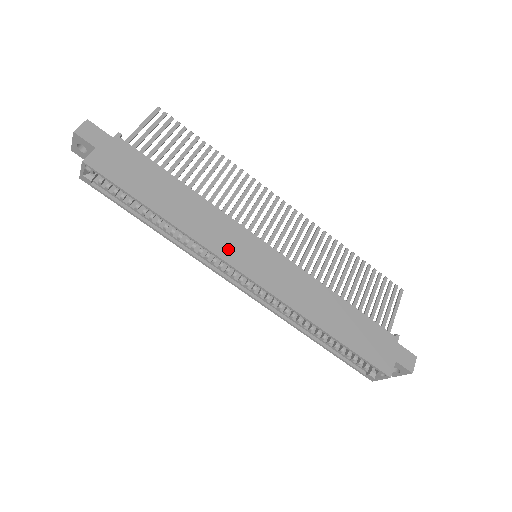
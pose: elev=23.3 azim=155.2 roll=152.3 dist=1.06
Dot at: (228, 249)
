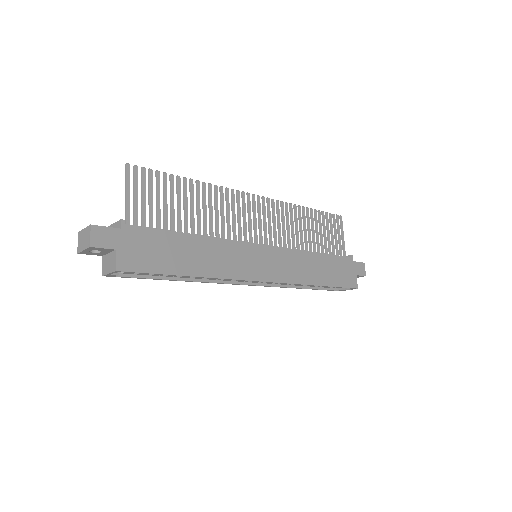
Dot at: (245, 269)
